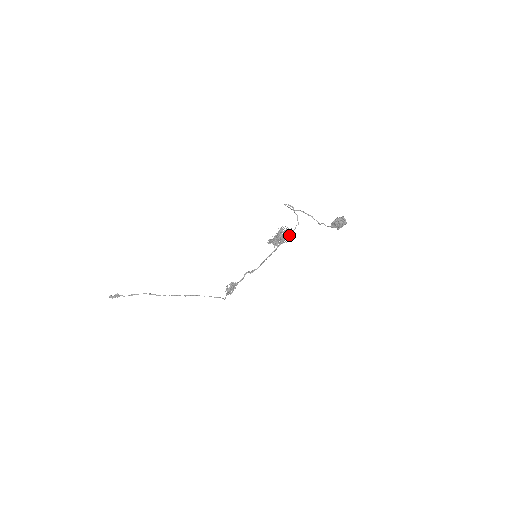
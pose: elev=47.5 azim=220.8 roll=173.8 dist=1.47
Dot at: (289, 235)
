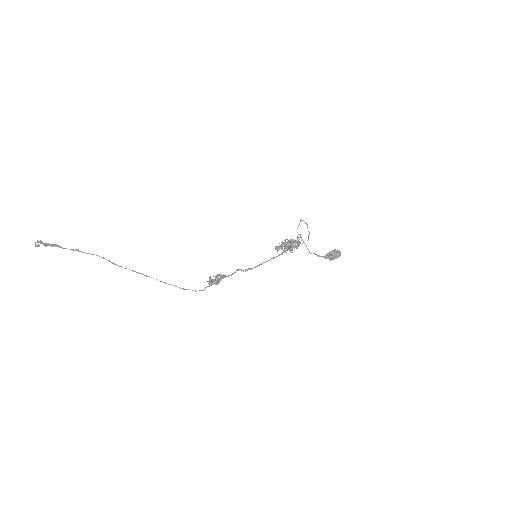
Dot at: (297, 247)
